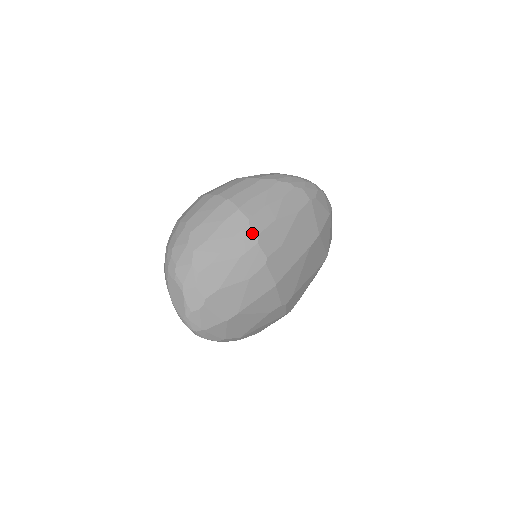
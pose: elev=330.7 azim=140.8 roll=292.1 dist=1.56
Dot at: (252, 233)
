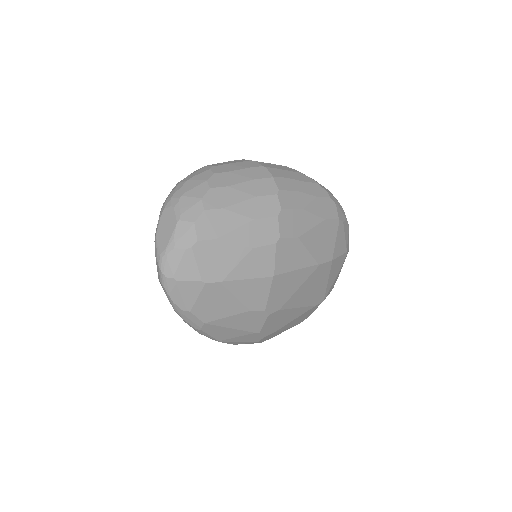
Dot at: (277, 204)
